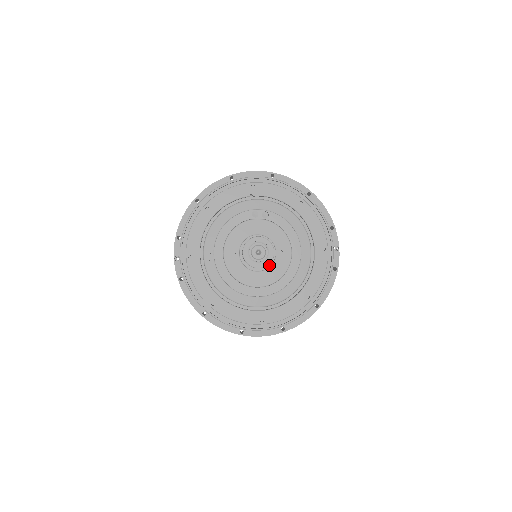
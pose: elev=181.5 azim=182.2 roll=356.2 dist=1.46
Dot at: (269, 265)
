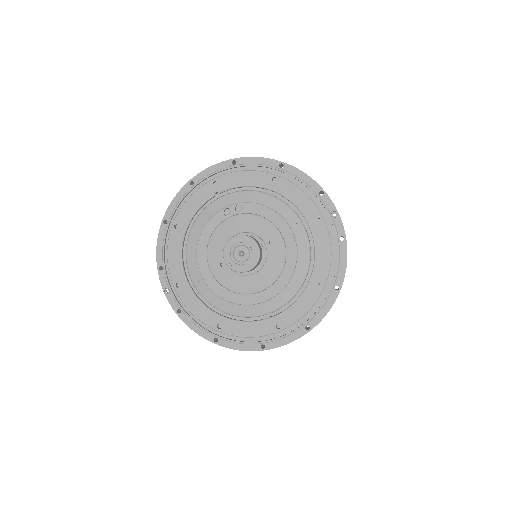
Dot at: (263, 262)
